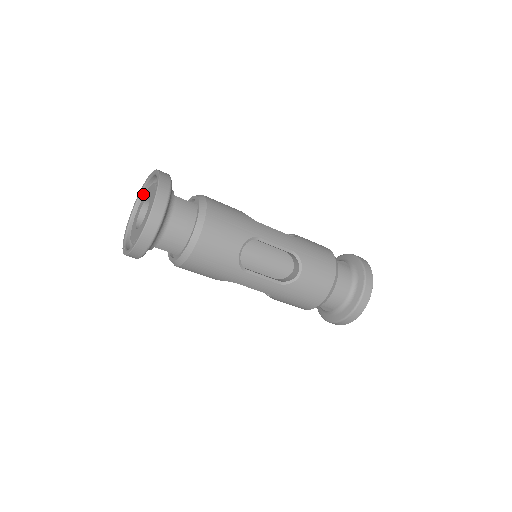
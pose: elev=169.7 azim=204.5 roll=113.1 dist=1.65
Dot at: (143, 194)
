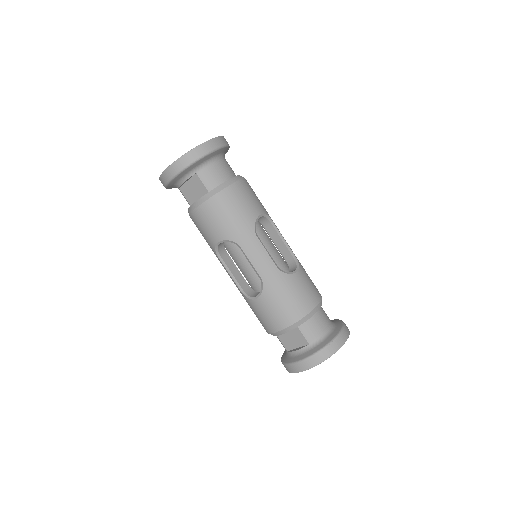
Dot at: occluded
